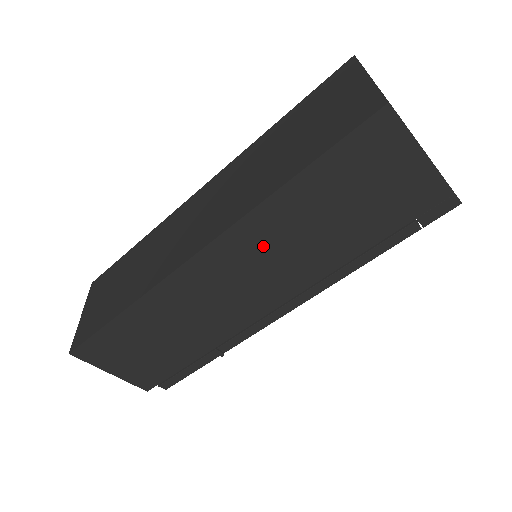
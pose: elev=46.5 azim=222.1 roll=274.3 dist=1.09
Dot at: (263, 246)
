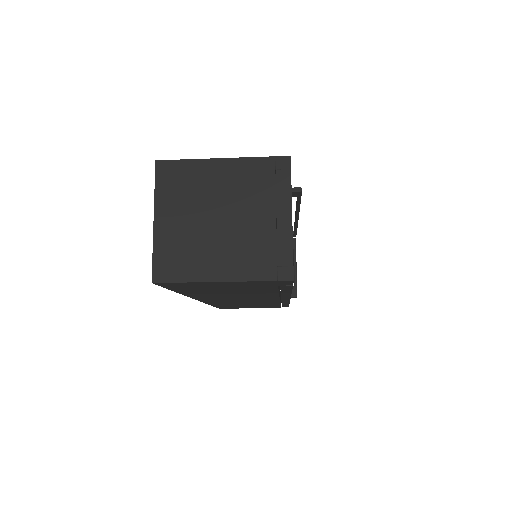
Dot at: (219, 297)
